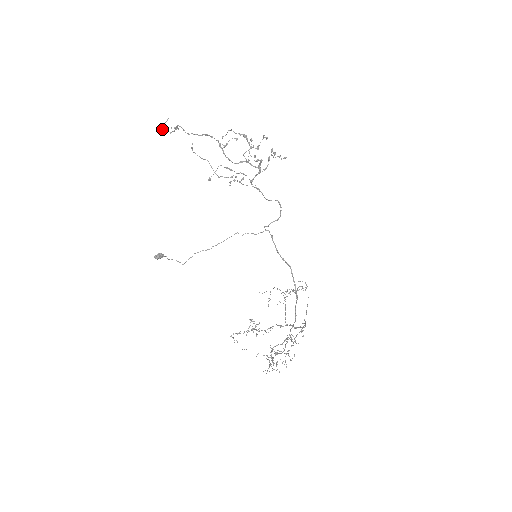
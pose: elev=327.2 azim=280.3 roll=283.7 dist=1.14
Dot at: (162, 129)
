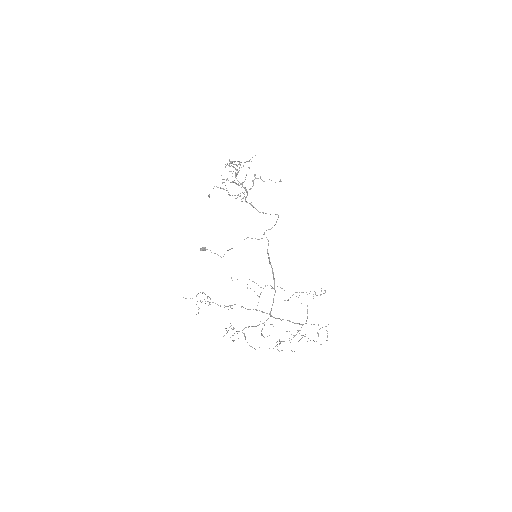
Dot at: occluded
